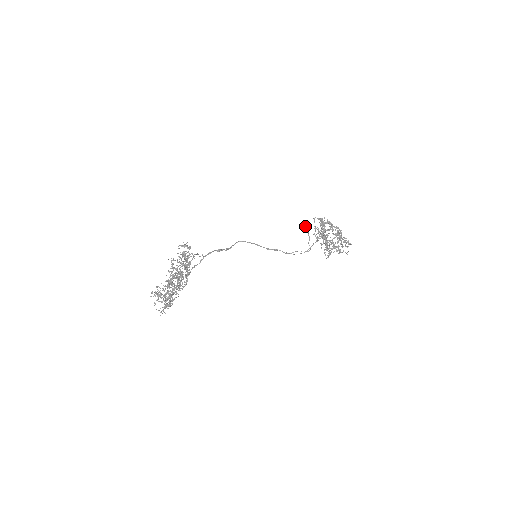
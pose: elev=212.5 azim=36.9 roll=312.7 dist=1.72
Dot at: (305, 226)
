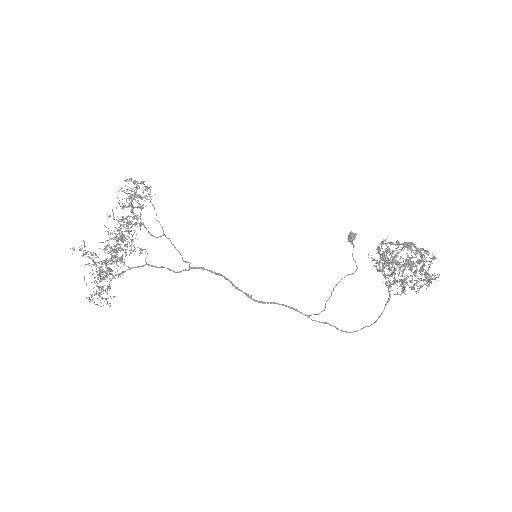
Dot at: occluded
